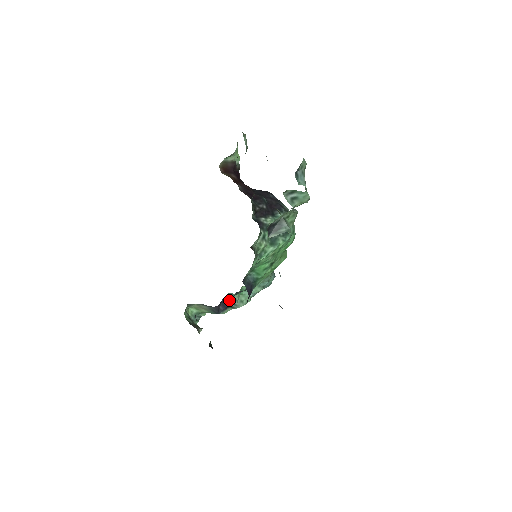
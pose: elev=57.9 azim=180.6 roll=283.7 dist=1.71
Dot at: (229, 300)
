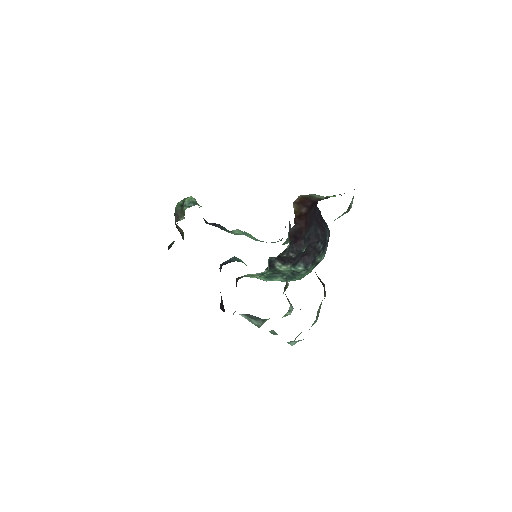
Dot at: (222, 227)
